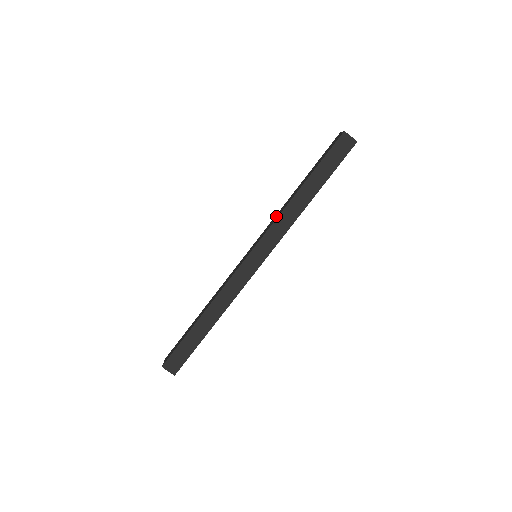
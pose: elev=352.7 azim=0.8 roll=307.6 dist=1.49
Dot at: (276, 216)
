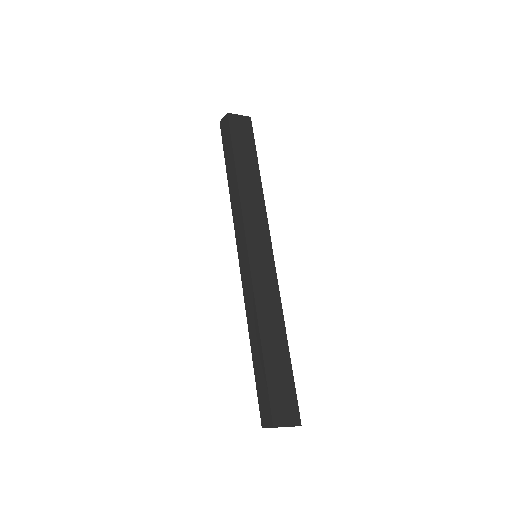
Dot at: occluded
